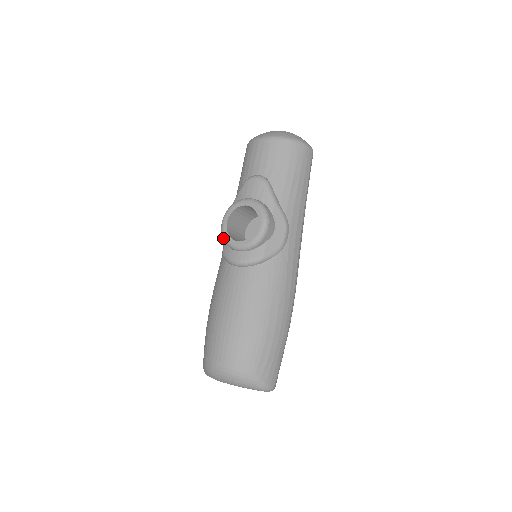
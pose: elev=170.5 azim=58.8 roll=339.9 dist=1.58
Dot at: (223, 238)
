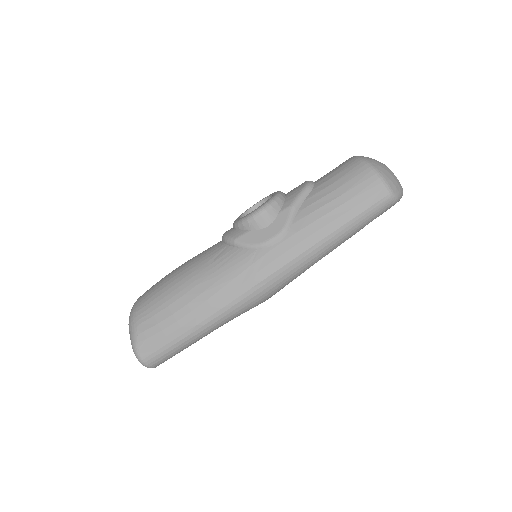
Dot at: occluded
